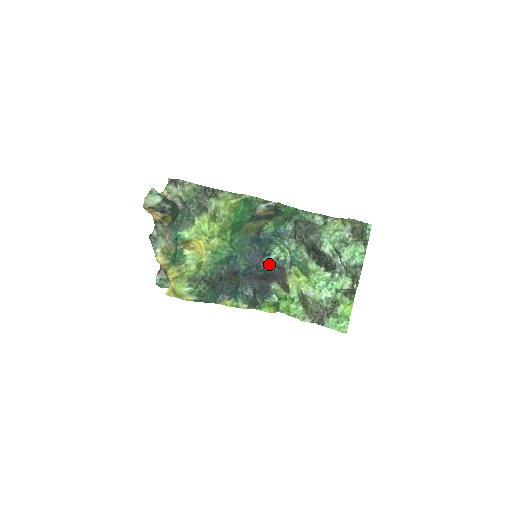
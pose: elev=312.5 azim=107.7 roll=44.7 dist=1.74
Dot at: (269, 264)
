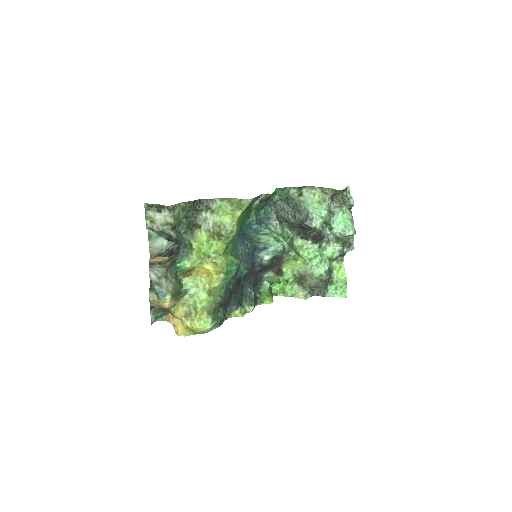
Dot at: (269, 259)
